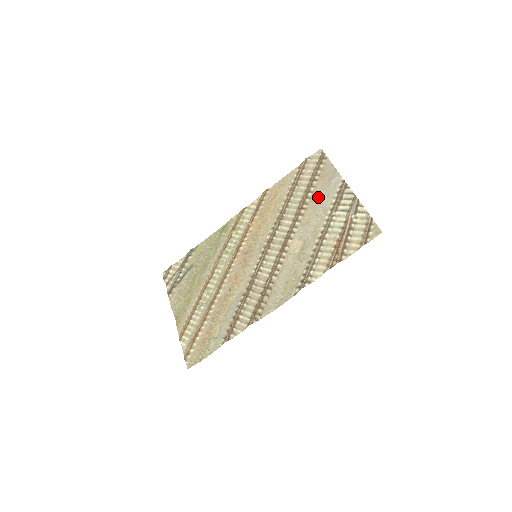
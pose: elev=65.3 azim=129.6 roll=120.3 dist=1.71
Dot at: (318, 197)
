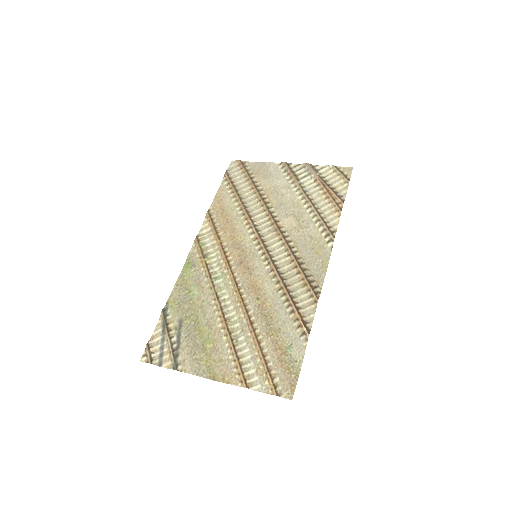
Dot at: (269, 185)
